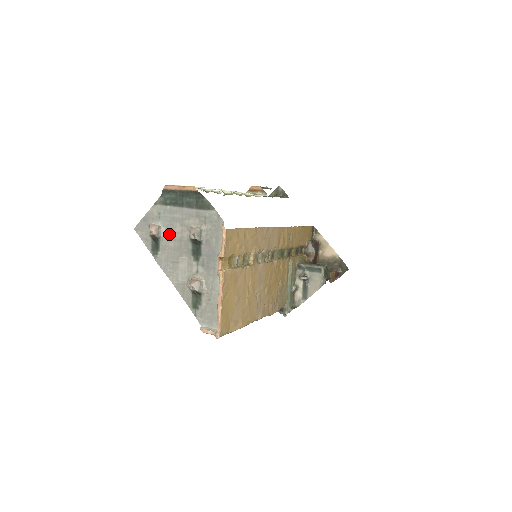
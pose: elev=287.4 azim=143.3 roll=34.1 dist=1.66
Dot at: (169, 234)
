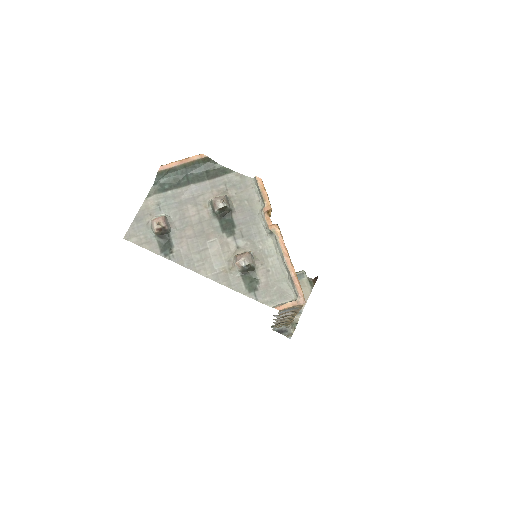
Dot at: (181, 222)
